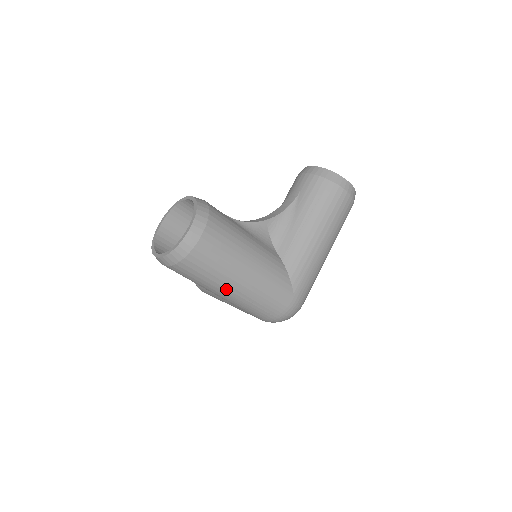
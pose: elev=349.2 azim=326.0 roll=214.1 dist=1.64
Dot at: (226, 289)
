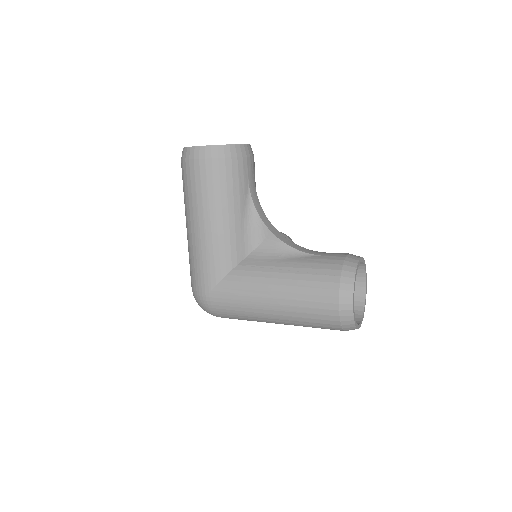
Dot at: (186, 219)
